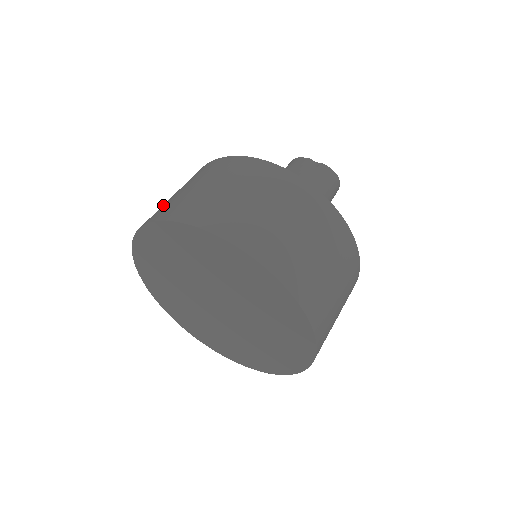
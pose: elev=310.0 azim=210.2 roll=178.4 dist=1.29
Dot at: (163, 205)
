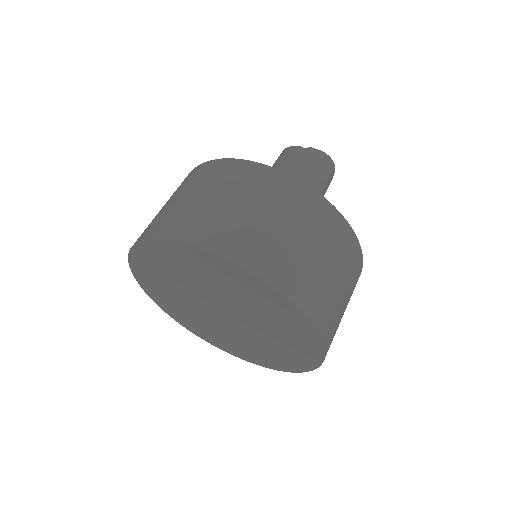
Dot at: occluded
